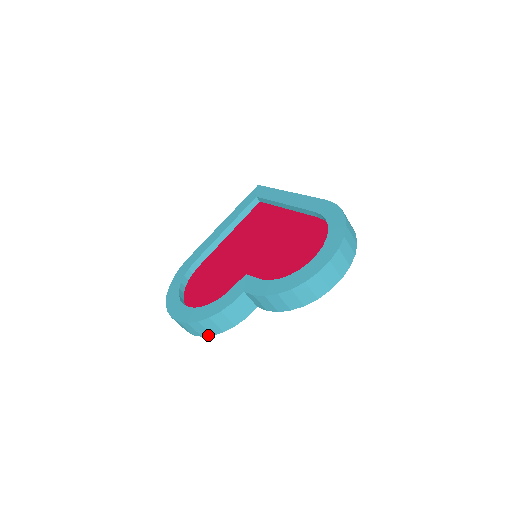
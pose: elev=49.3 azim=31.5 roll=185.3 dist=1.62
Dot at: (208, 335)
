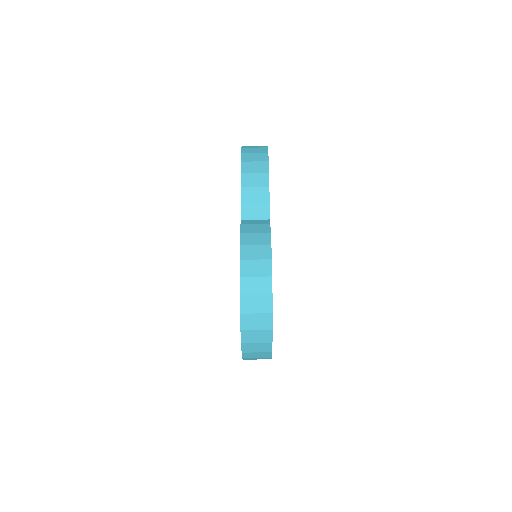
Dot at: (270, 265)
